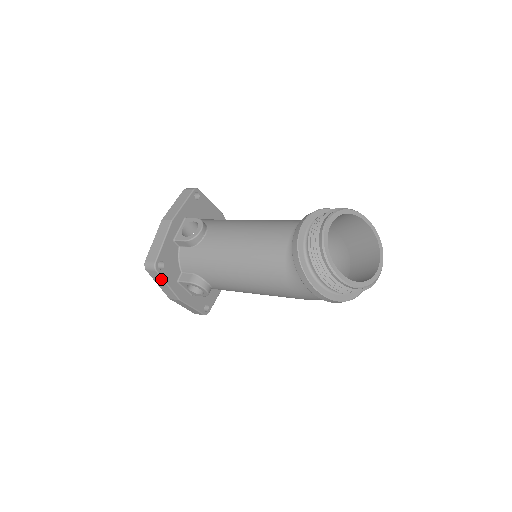
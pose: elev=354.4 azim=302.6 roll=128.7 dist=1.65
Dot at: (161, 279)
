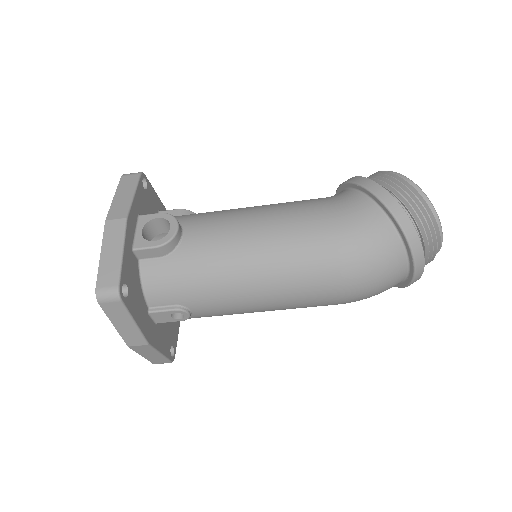
Dot at: (134, 185)
